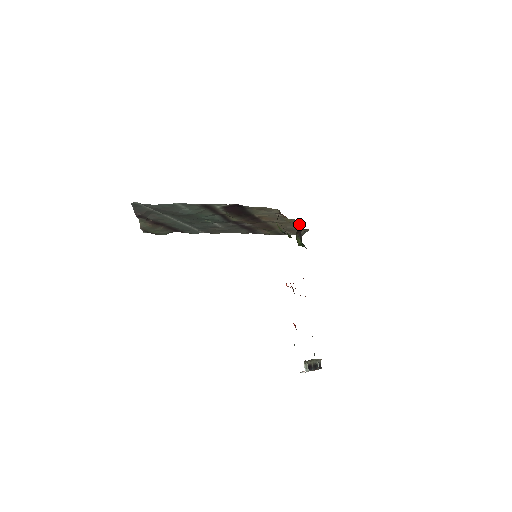
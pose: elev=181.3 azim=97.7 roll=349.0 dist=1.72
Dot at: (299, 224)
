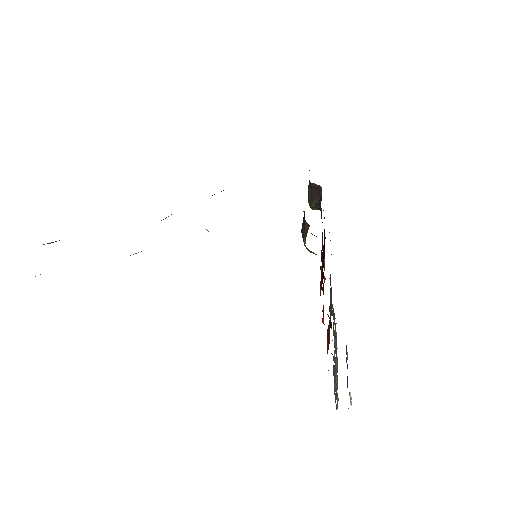
Dot at: (315, 184)
